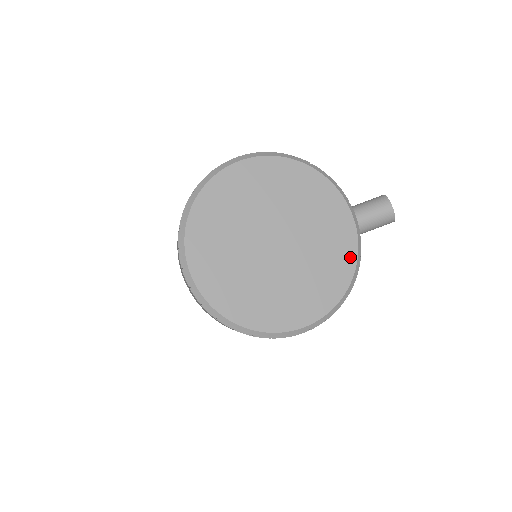
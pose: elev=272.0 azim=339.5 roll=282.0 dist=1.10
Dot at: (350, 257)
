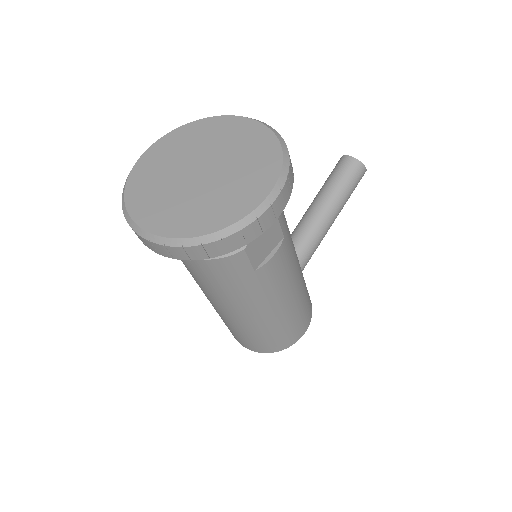
Dot at: (270, 141)
